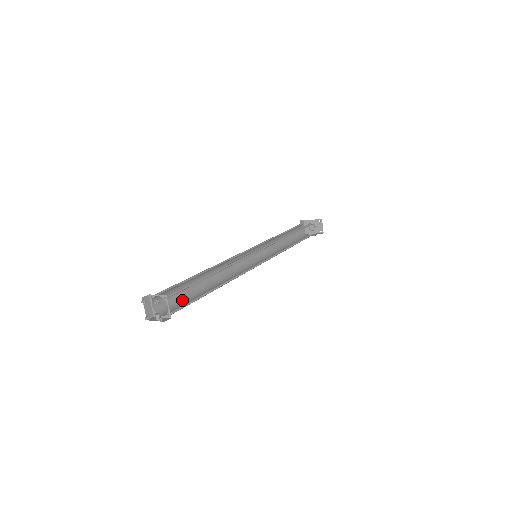
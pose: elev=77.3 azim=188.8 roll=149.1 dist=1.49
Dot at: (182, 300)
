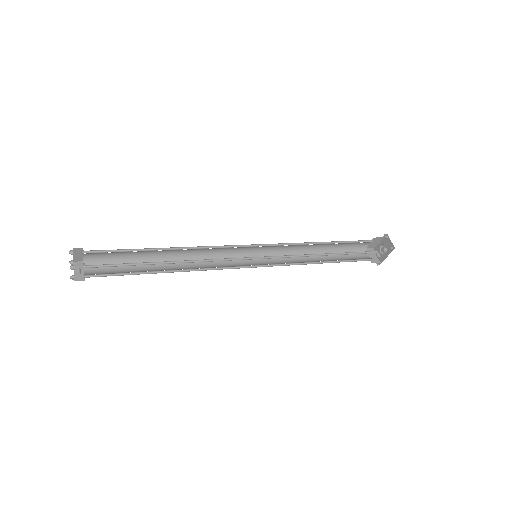
Dot at: (125, 273)
